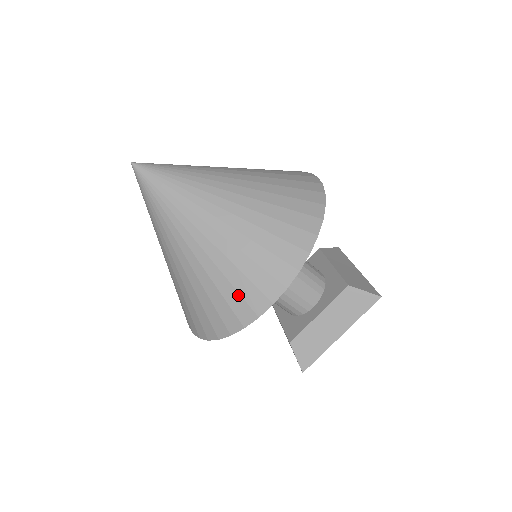
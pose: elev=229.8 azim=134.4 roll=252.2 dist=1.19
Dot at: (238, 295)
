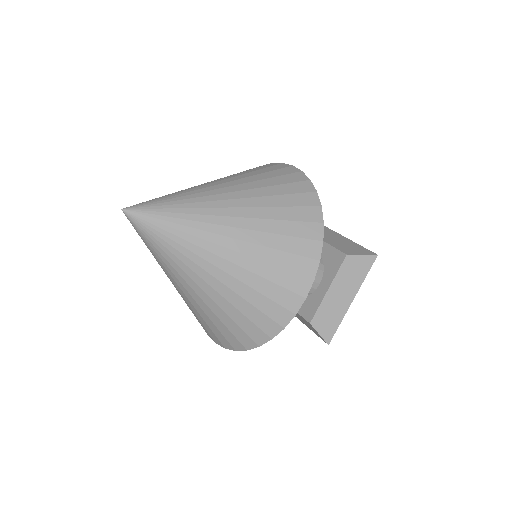
Dot at: (270, 301)
